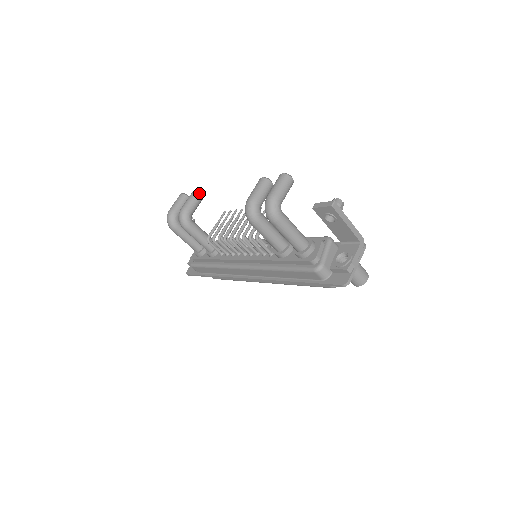
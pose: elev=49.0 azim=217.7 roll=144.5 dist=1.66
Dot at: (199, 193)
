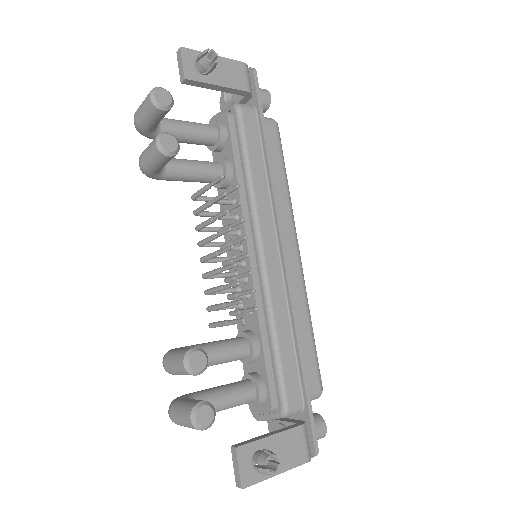
Dot at: (164, 155)
